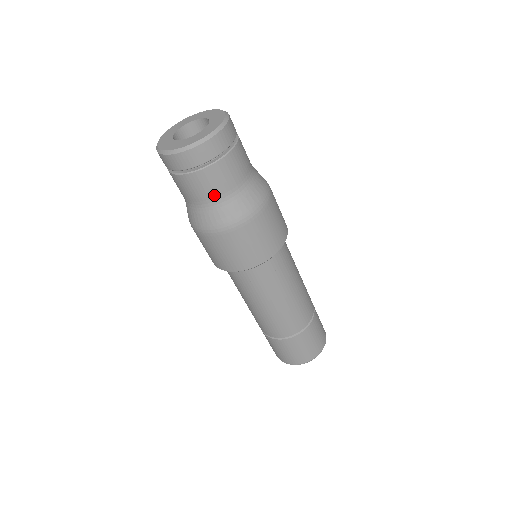
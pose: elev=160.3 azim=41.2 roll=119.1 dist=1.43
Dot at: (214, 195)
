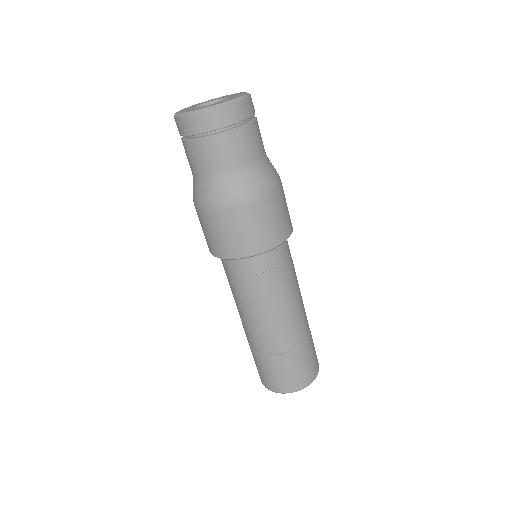
Dot at: (207, 169)
